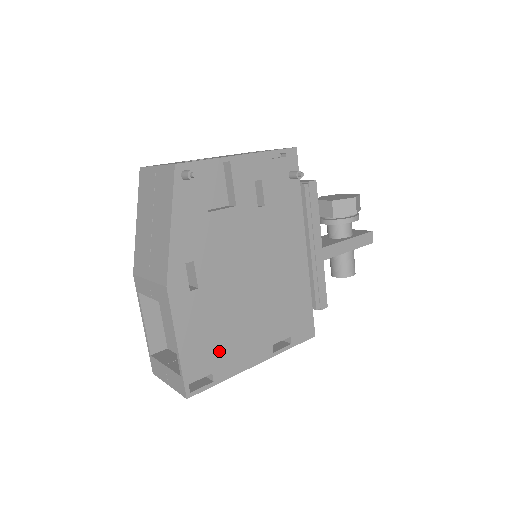
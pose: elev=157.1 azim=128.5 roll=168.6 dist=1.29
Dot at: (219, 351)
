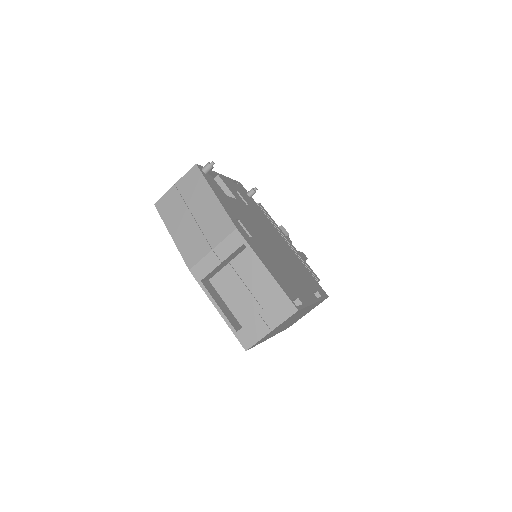
Dot at: (290, 284)
